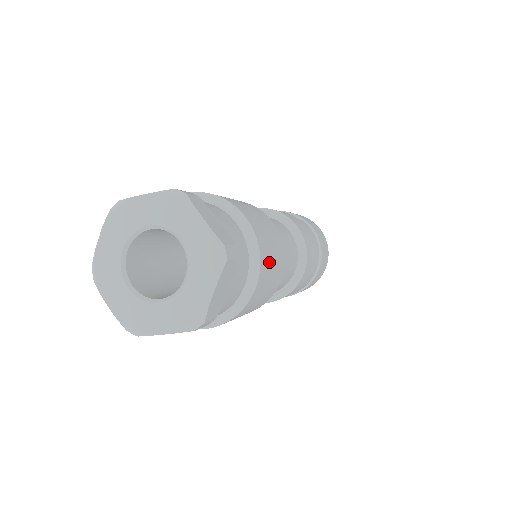
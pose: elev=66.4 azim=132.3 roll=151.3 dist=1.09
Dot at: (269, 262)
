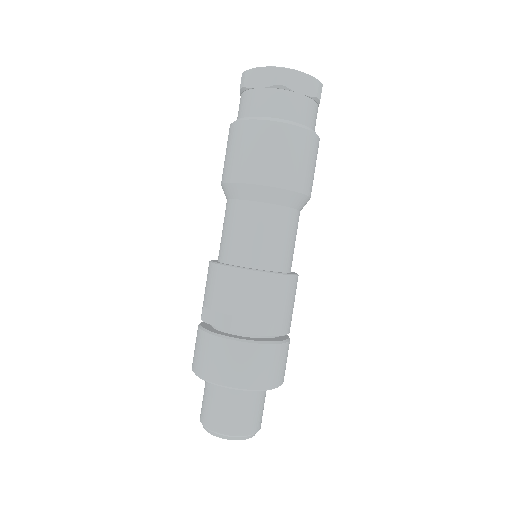
Dot at: (308, 152)
